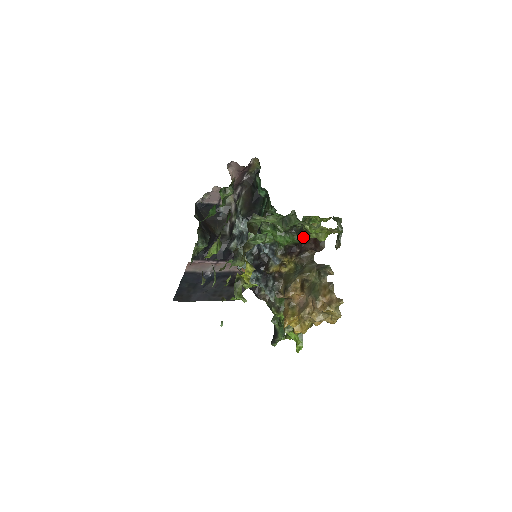
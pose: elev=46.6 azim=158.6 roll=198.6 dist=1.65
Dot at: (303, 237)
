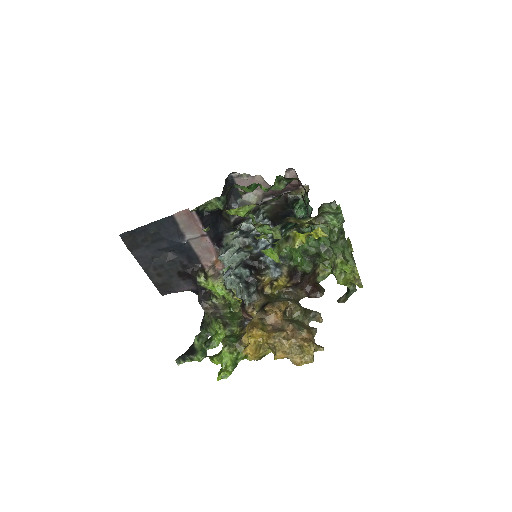
Dot at: (310, 273)
